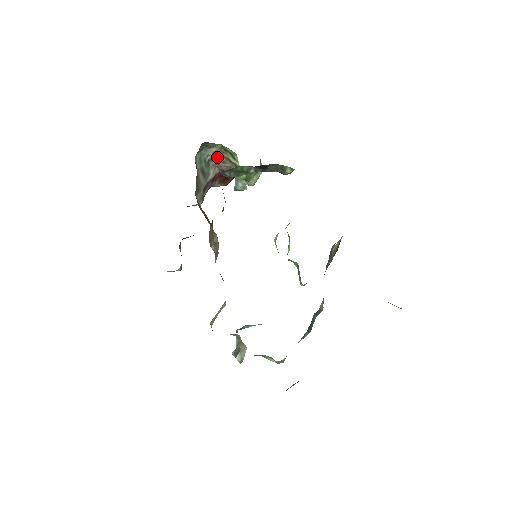
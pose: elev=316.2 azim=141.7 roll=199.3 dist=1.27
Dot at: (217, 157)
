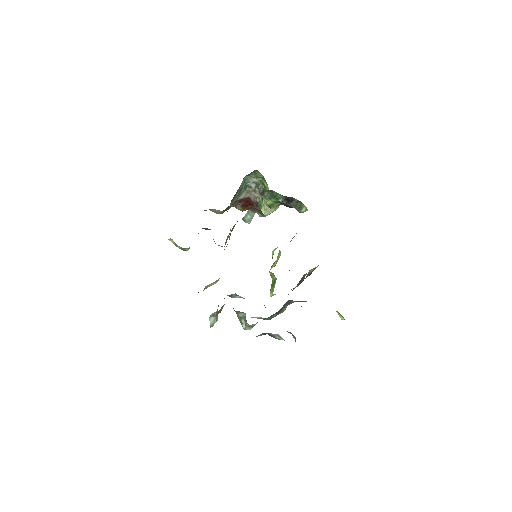
Dot at: (253, 186)
